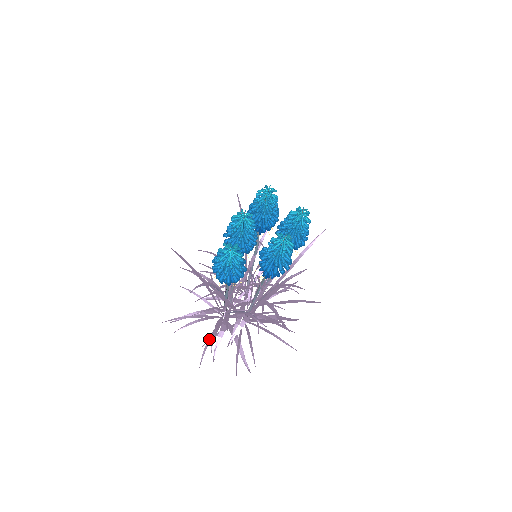
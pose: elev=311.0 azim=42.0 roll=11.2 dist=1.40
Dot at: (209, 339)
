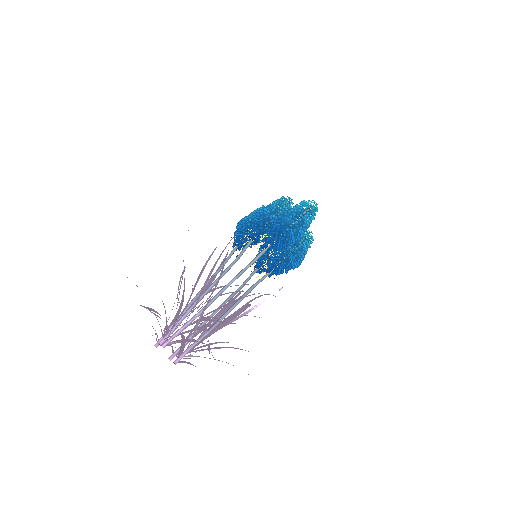
Dot at: occluded
